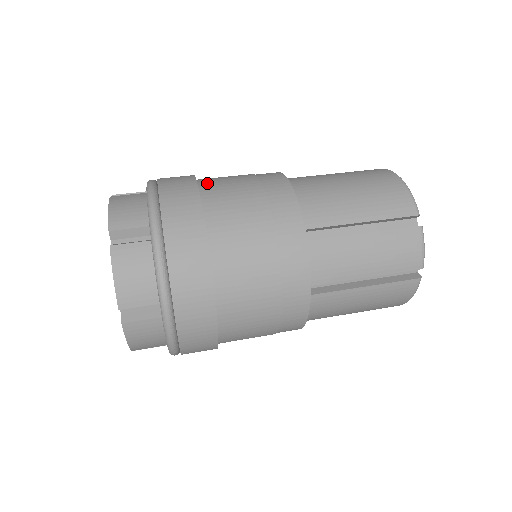
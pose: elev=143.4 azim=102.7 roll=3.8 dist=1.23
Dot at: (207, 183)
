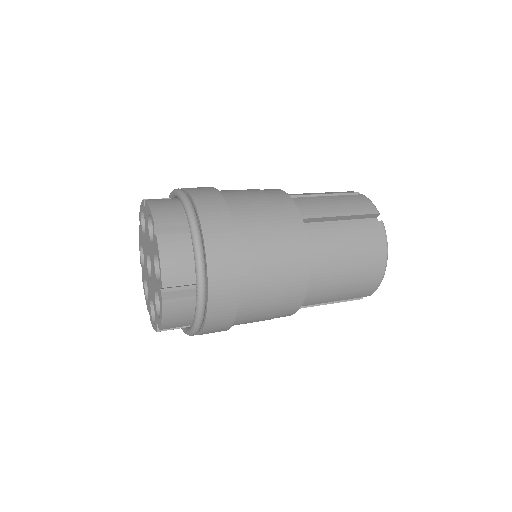
Dot at: occluded
